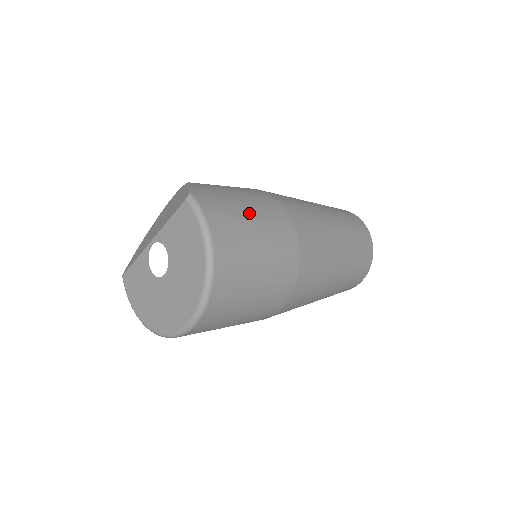
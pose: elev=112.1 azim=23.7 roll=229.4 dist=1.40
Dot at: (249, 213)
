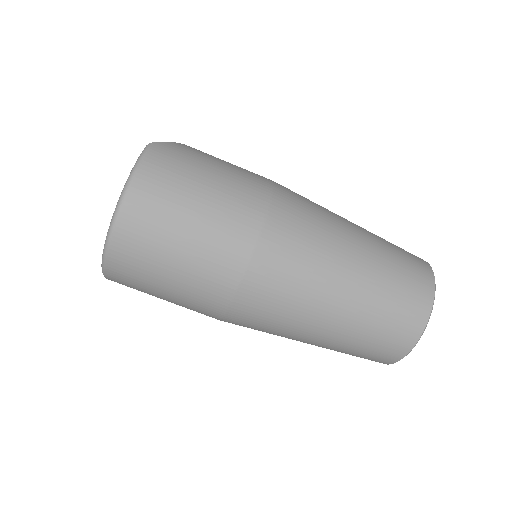
Dot at: (206, 183)
